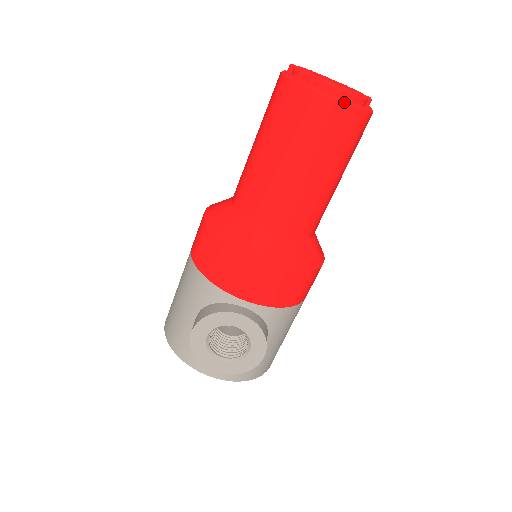
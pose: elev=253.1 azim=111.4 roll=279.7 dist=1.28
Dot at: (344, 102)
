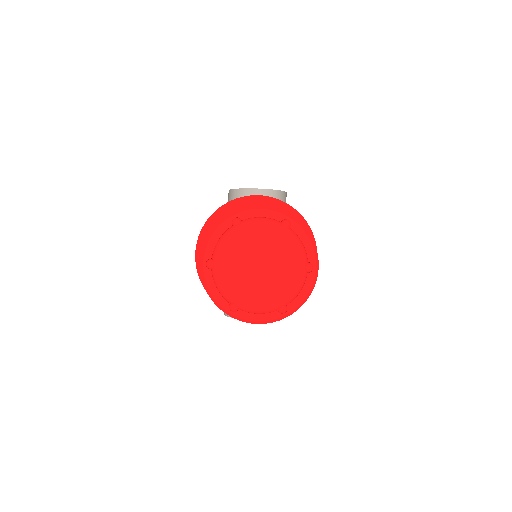
Dot at: (272, 322)
